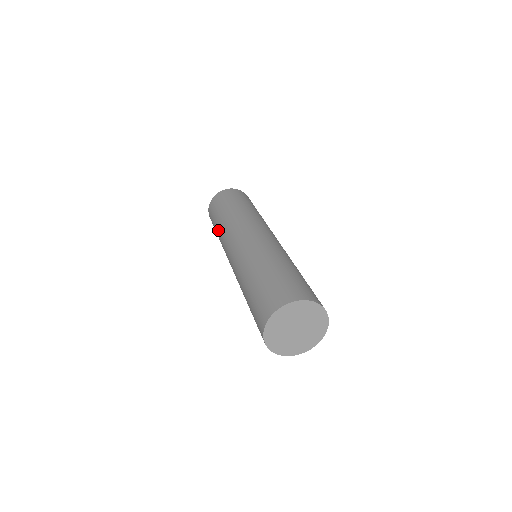
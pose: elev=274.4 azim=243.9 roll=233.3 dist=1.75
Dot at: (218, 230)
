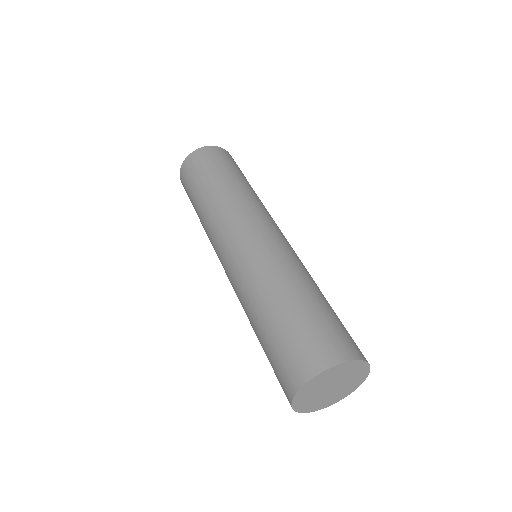
Dot at: occluded
